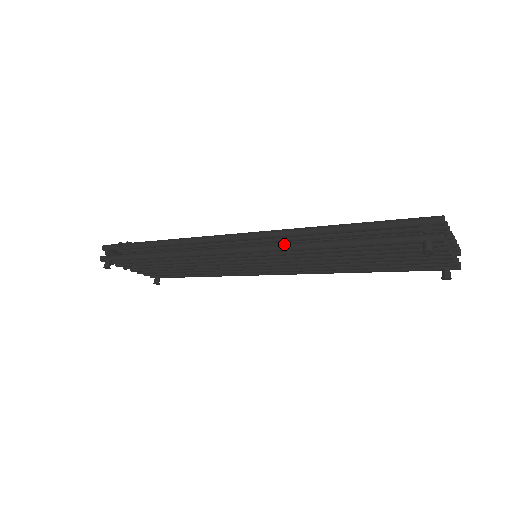
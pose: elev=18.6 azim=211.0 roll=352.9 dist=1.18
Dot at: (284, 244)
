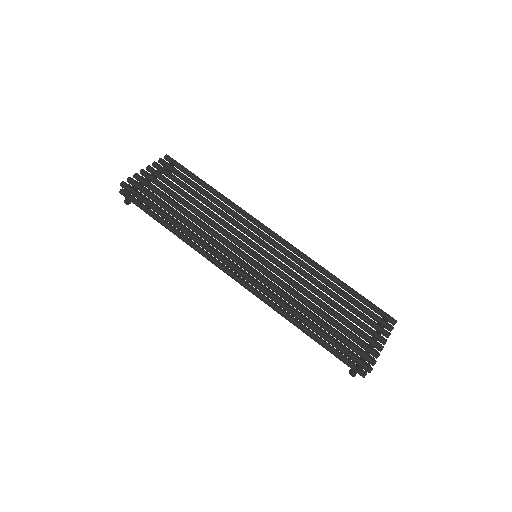
Dot at: (273, 307)
